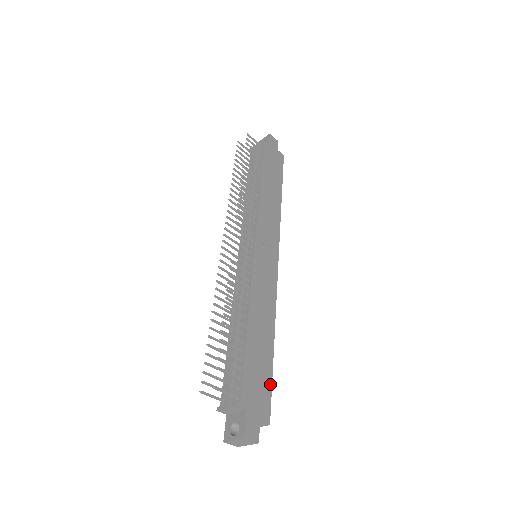
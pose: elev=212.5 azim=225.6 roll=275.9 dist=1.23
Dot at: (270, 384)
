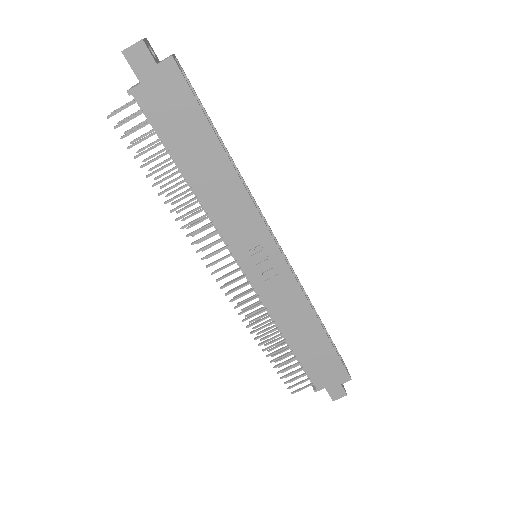
Dot at: (337, 358)
